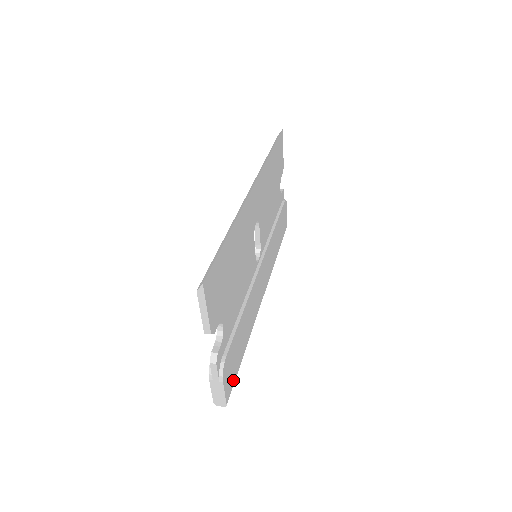
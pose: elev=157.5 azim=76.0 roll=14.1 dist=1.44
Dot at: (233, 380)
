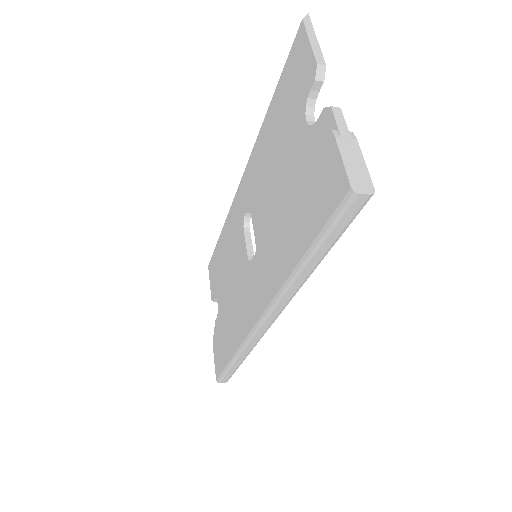
Dot at: occluded
